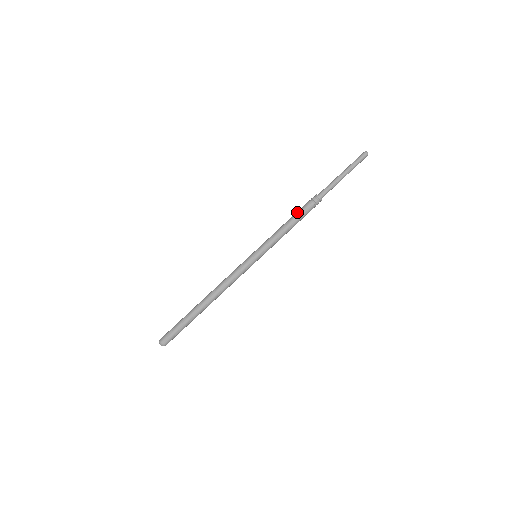
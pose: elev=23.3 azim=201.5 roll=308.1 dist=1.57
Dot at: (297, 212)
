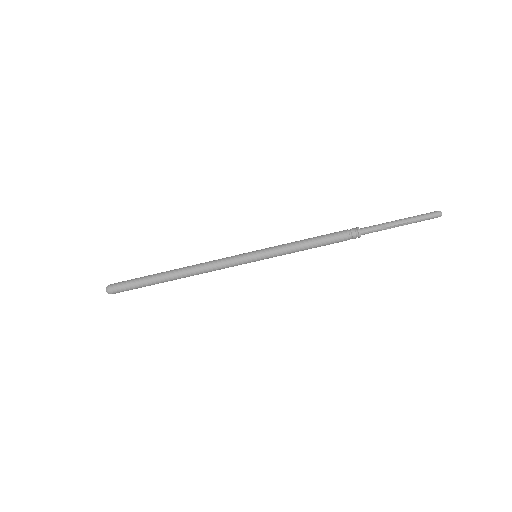
Dot at: (326, 234)
